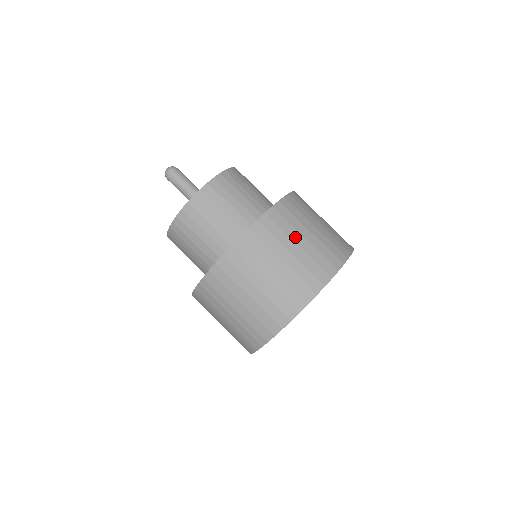
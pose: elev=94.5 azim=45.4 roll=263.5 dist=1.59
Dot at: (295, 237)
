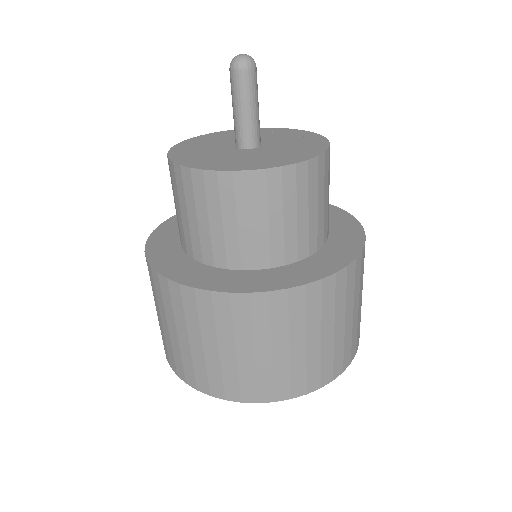
Dot at: (260, 342)
